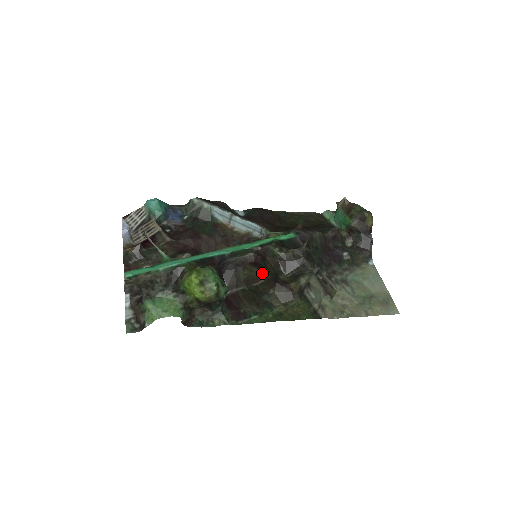
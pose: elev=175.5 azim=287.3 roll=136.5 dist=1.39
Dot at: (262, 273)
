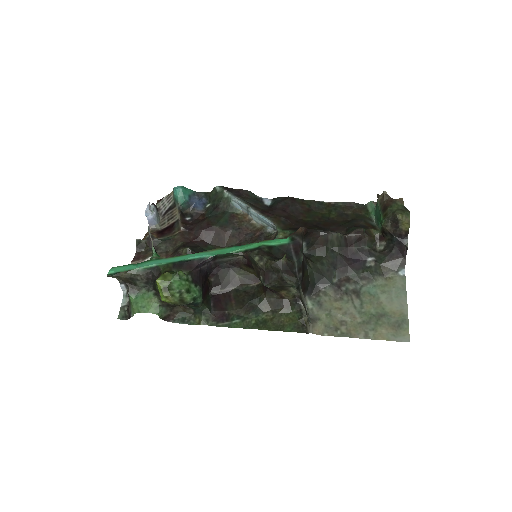
Dot at: occluded
